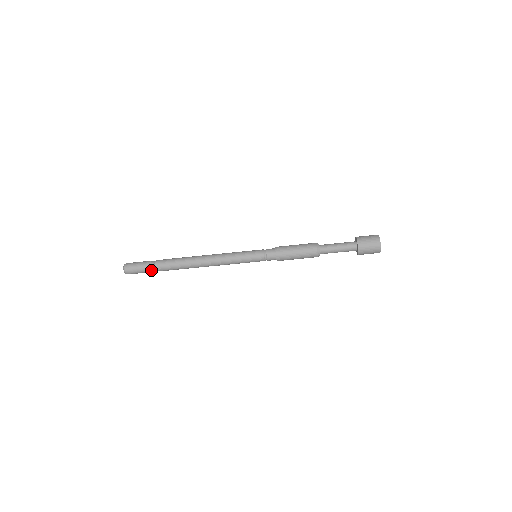
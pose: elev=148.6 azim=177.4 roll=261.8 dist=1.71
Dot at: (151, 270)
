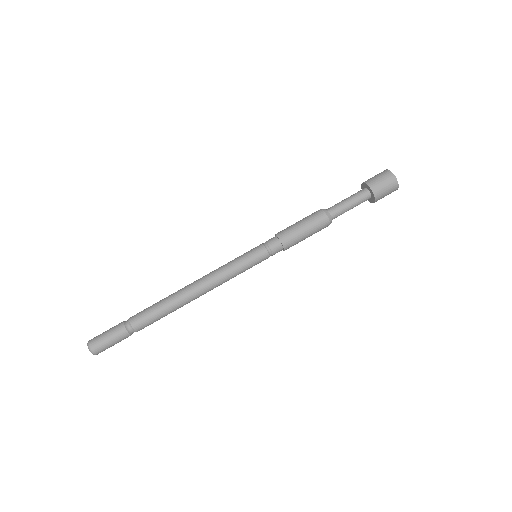
Dot at: occluded
